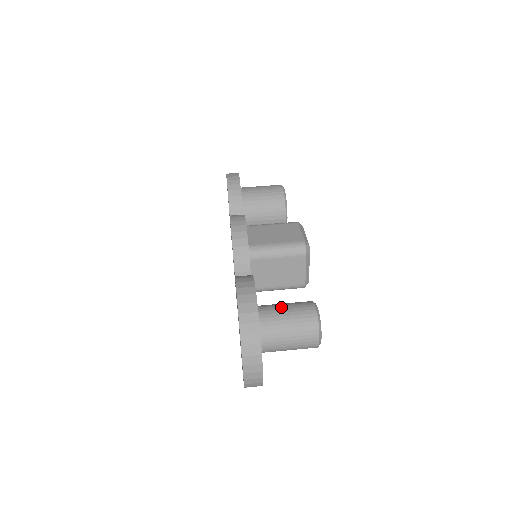
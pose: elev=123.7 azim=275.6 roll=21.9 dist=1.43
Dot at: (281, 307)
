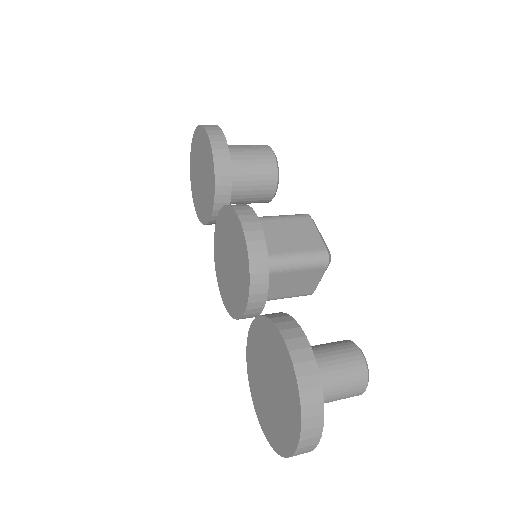
Dot at: (325, 357)
